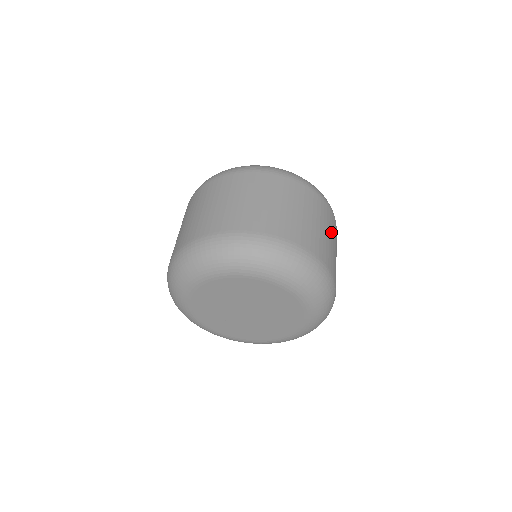
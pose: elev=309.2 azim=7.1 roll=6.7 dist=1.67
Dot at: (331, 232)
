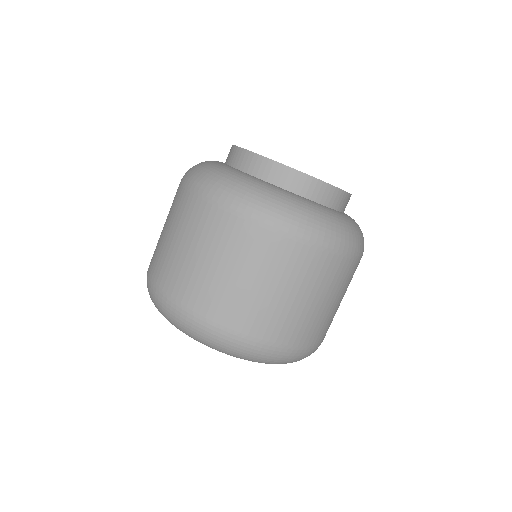
Dot at: (307, 286)
